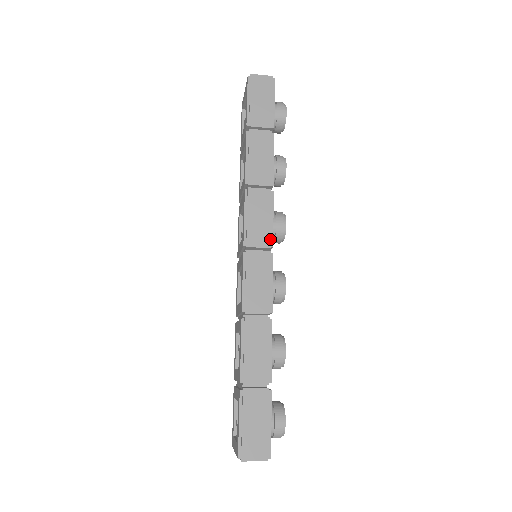
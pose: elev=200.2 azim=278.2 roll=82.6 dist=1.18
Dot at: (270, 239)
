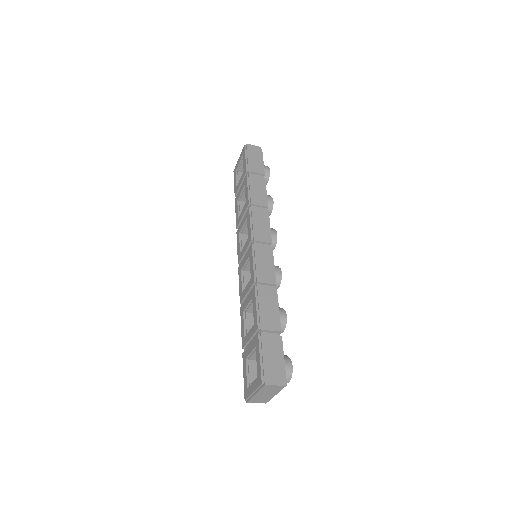
Dot at: (270, 238)
